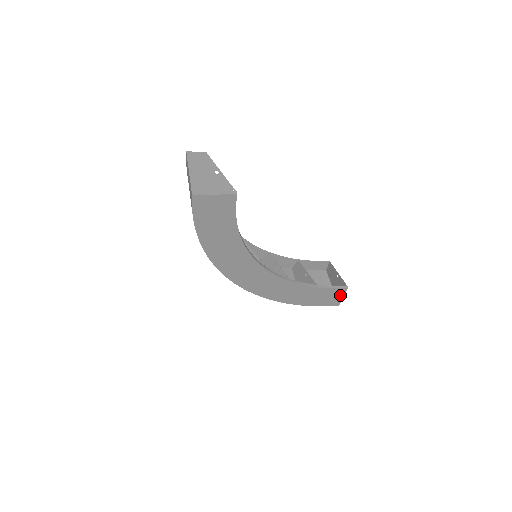
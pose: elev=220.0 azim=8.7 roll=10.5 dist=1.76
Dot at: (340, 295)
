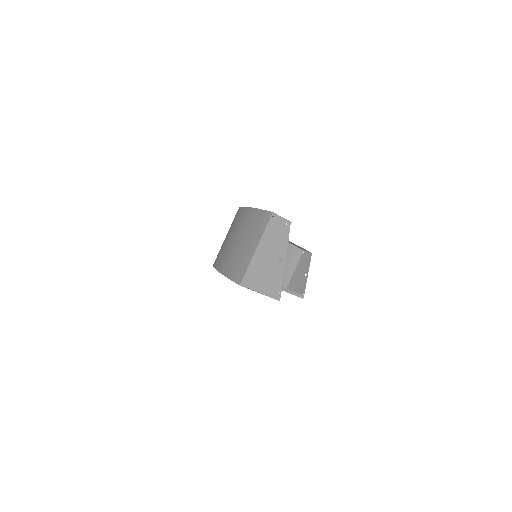
Dot at: occluded
